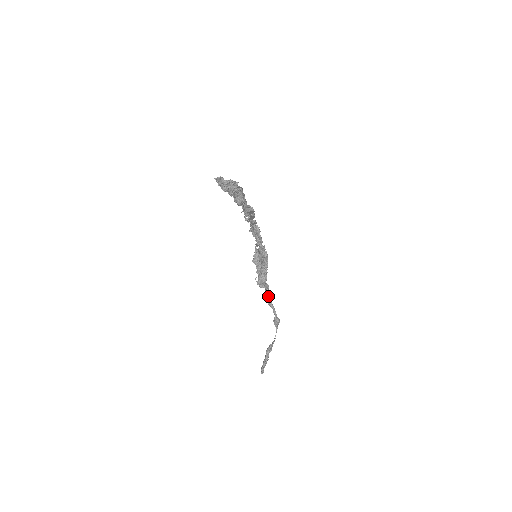
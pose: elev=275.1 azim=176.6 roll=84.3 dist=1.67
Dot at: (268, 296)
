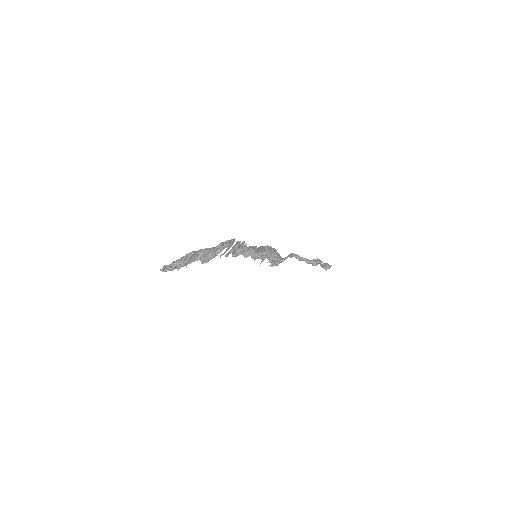
Dot at: occluded
